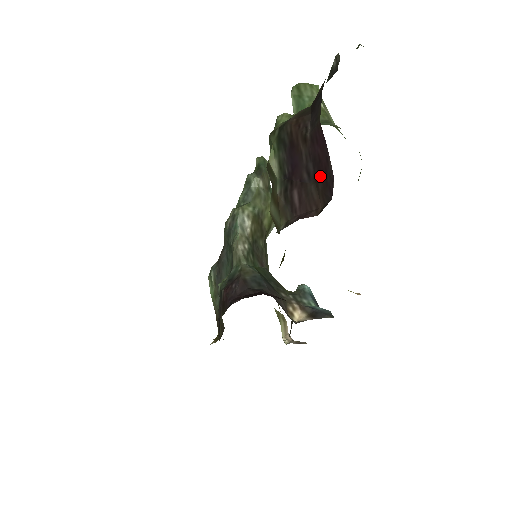
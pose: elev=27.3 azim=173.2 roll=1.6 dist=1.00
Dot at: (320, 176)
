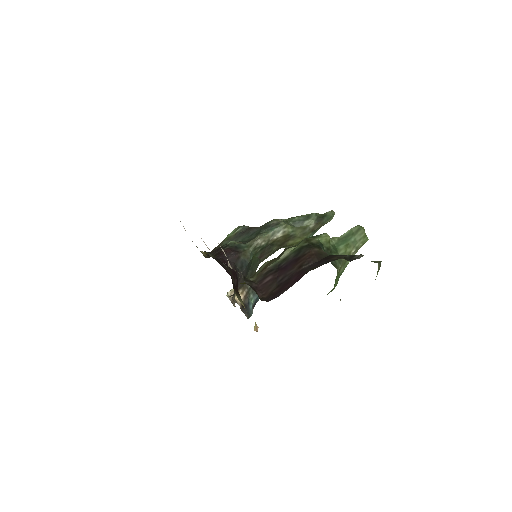
Dot at: (280, 288)
